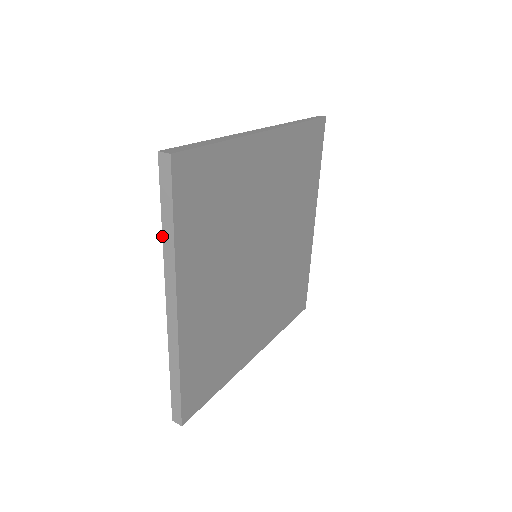
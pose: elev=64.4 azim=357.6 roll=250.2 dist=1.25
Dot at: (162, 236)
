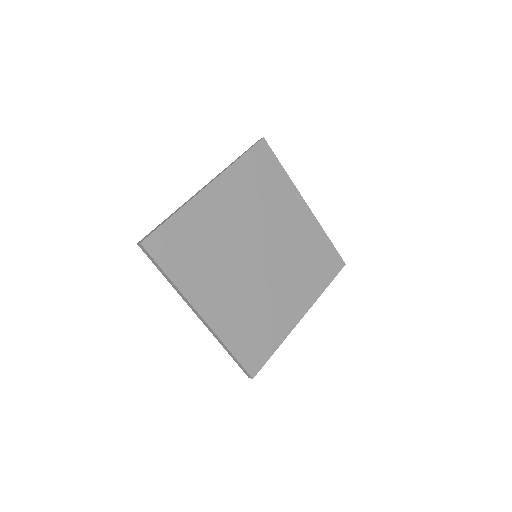
Dot at: (168, 281)
